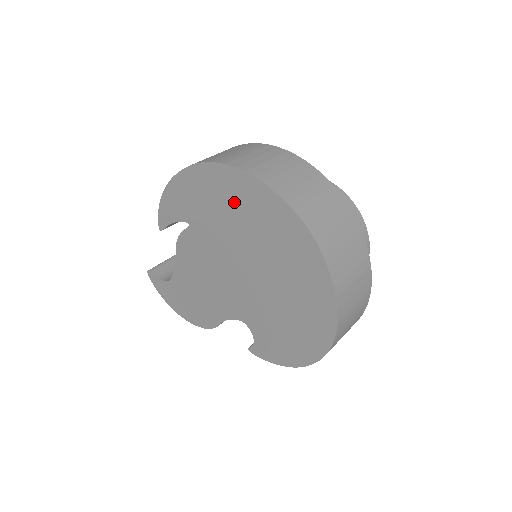
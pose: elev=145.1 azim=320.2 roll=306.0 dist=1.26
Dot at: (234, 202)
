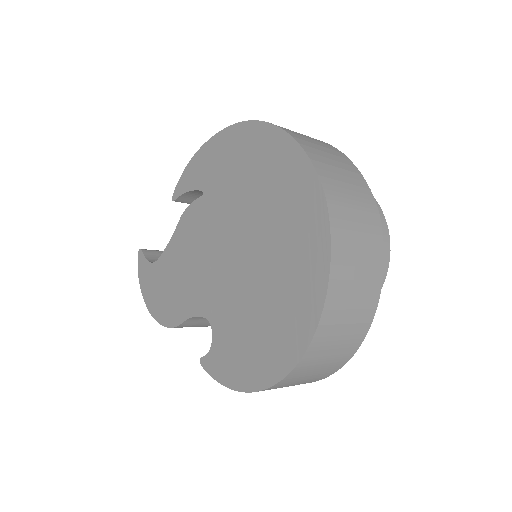
Dot at: (259, 166)
